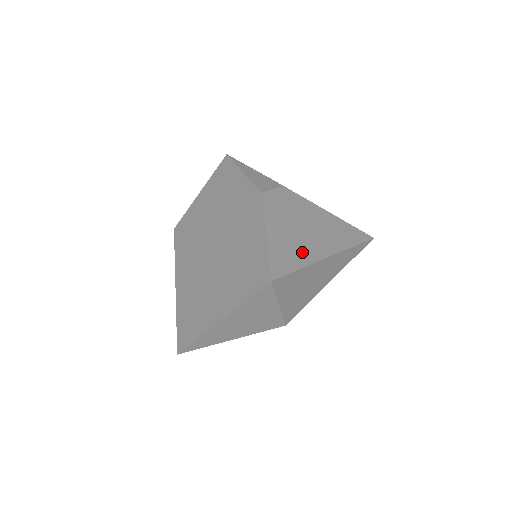
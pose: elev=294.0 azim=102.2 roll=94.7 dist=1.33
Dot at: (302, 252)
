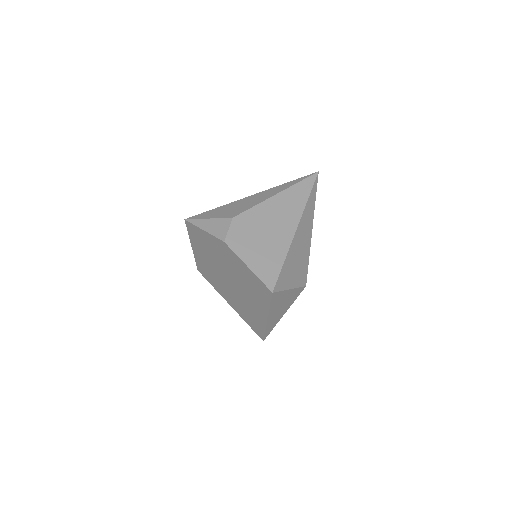
Dot at: (277, 250)
